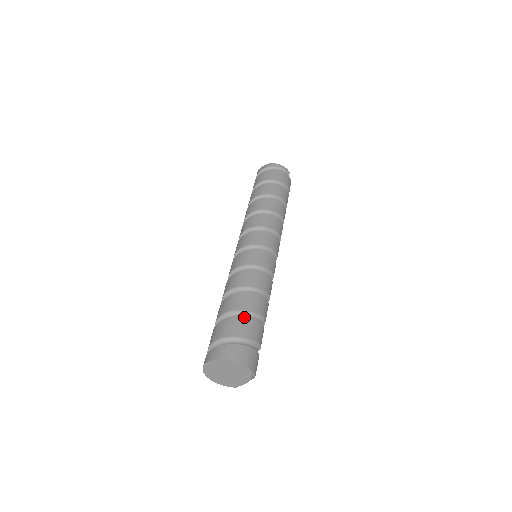
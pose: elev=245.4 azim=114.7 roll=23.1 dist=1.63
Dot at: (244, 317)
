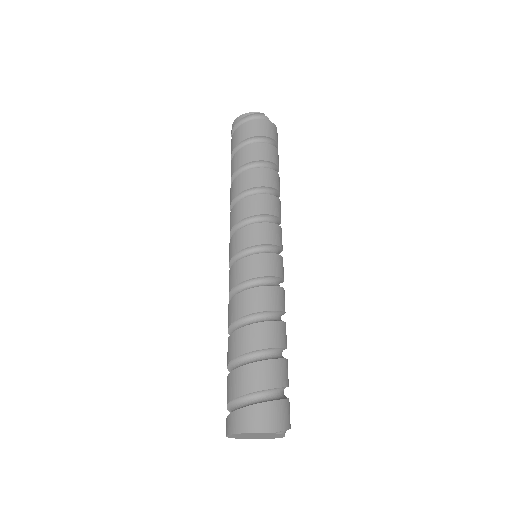
Dot at: (244, 365)
